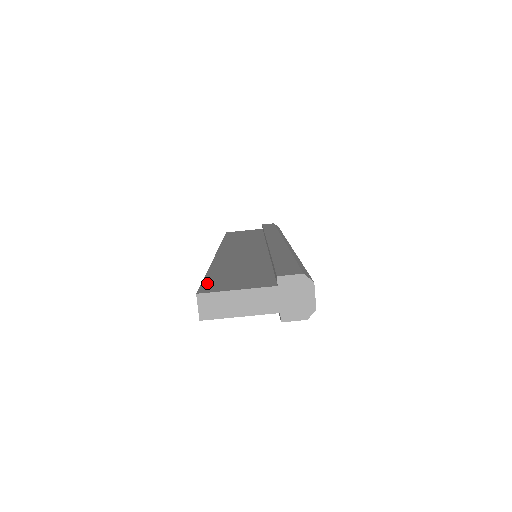
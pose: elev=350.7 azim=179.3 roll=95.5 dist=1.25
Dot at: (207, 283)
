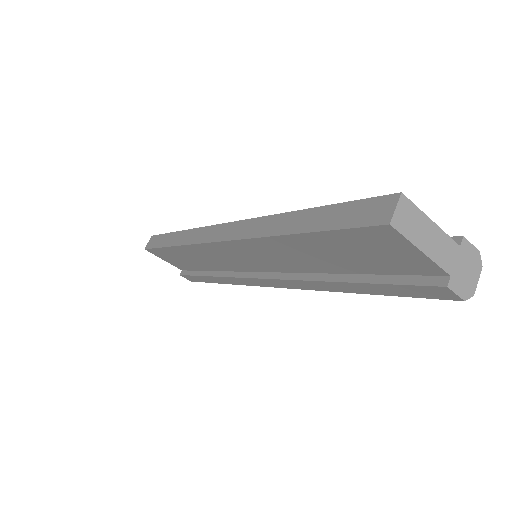
Dot at: occluded
